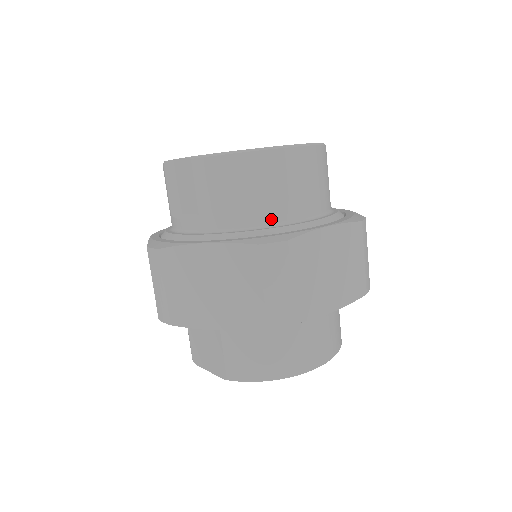
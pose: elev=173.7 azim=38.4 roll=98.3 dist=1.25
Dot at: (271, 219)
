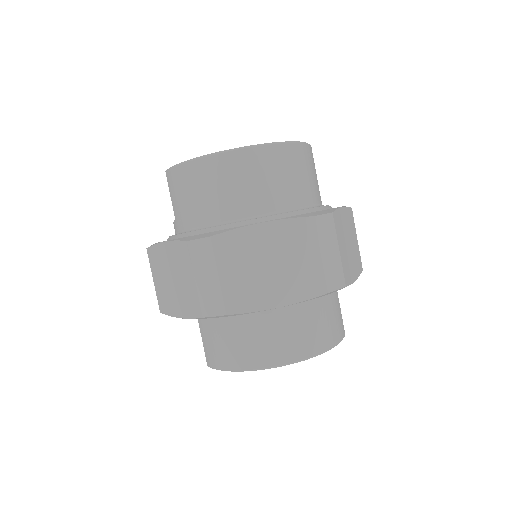
Dot at: (219, 218)
